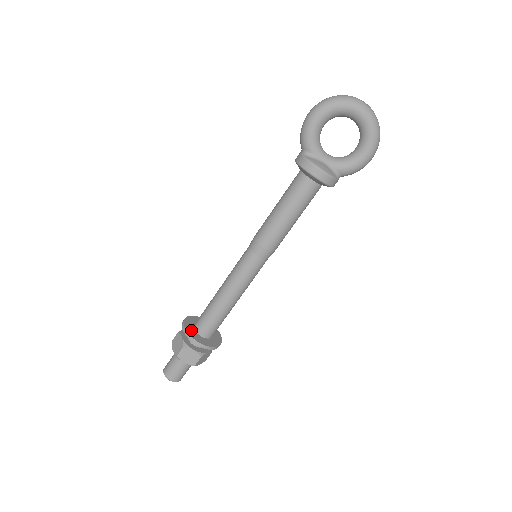
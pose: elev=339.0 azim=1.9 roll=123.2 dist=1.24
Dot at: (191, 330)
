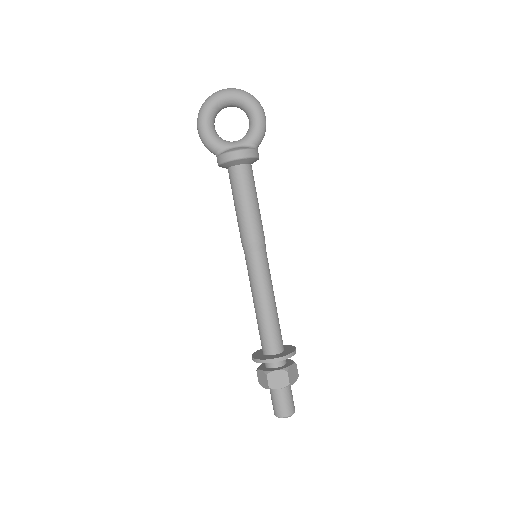
Dot at: (261, 357)
